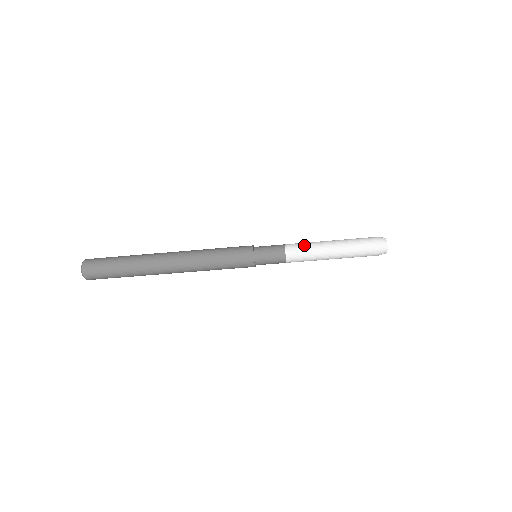
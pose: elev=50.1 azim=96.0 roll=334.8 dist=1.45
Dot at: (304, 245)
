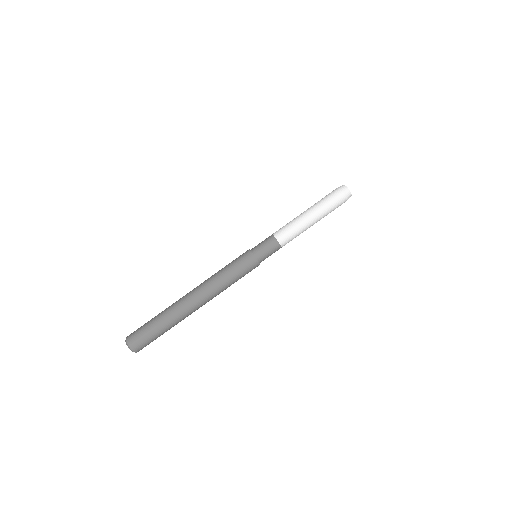
Dot at: (286, 224)
